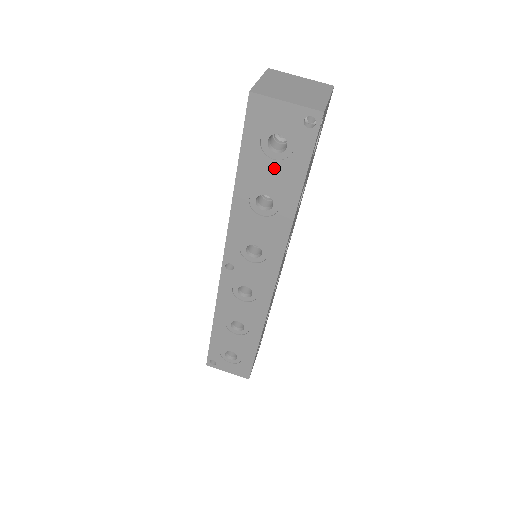
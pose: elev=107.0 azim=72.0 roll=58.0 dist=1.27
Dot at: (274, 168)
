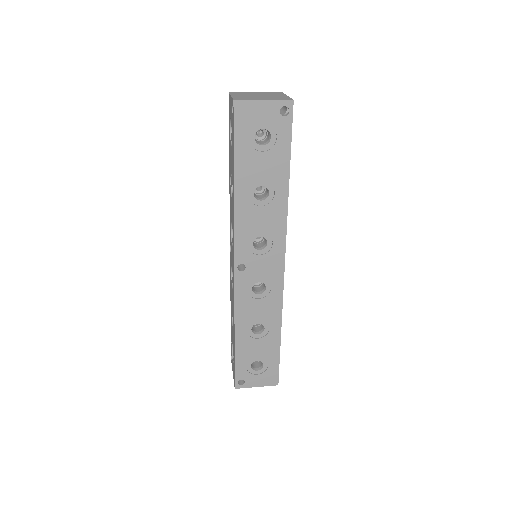
Dot at: (264, 159)
